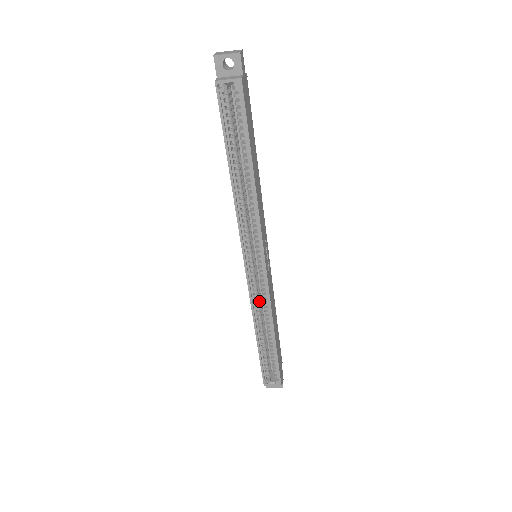
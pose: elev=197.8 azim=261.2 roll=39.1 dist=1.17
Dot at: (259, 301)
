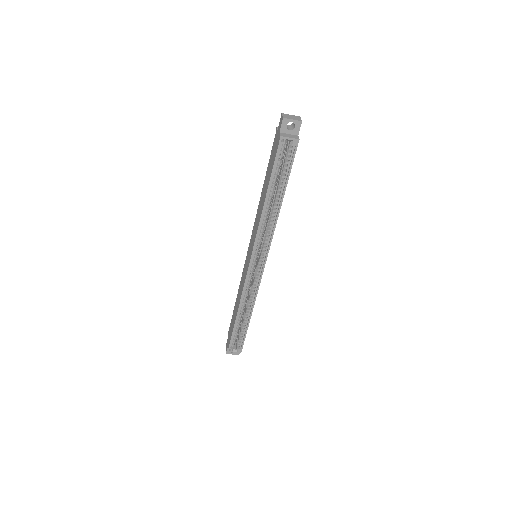
Dot at: (248, 289)
